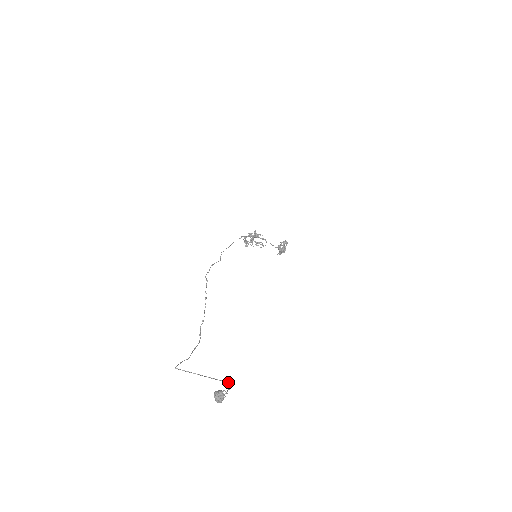
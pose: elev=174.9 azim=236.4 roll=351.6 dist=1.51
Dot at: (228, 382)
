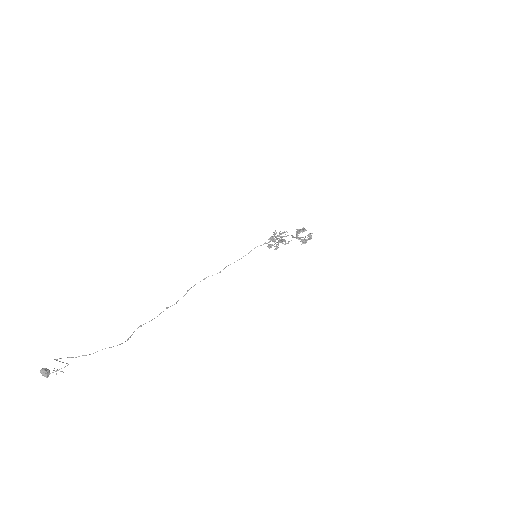
Dot at: (67, 363)
